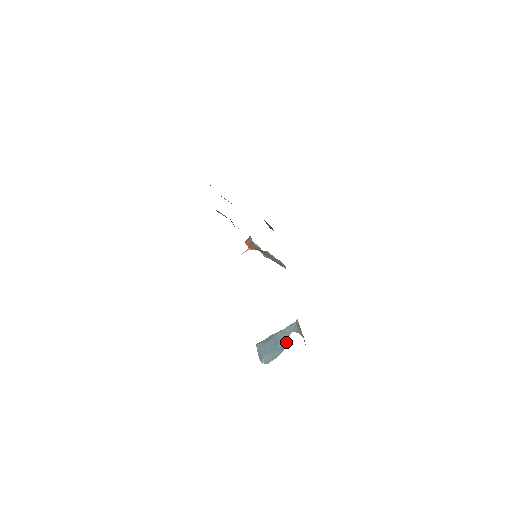
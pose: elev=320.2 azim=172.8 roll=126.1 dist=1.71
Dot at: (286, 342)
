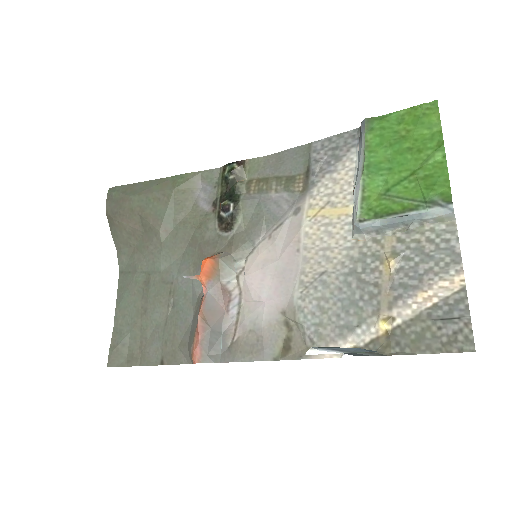
Dot at: occluded
